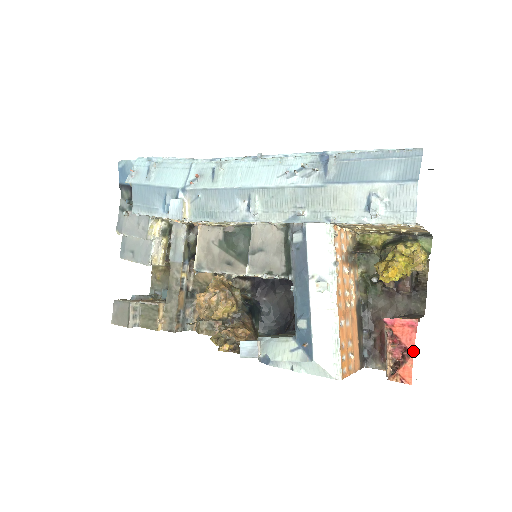
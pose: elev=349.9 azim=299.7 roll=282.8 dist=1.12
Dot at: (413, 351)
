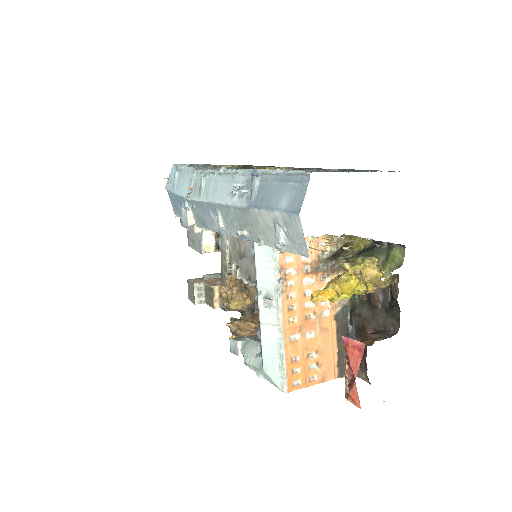
Dot at: (355, 377)
